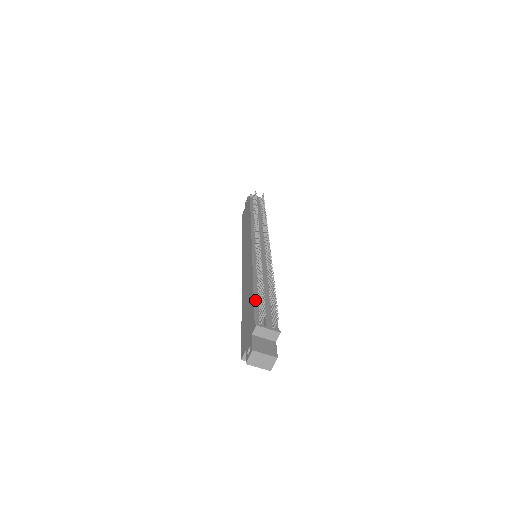
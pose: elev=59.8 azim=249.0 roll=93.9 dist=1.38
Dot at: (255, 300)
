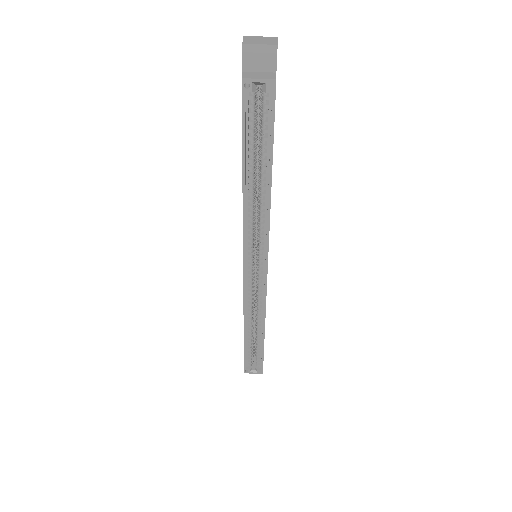
Dot at: occluded
